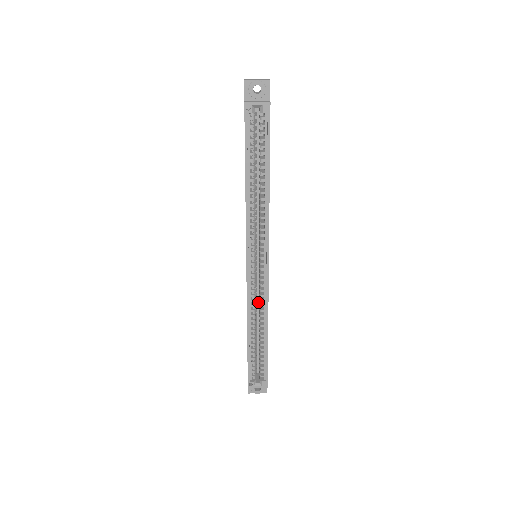
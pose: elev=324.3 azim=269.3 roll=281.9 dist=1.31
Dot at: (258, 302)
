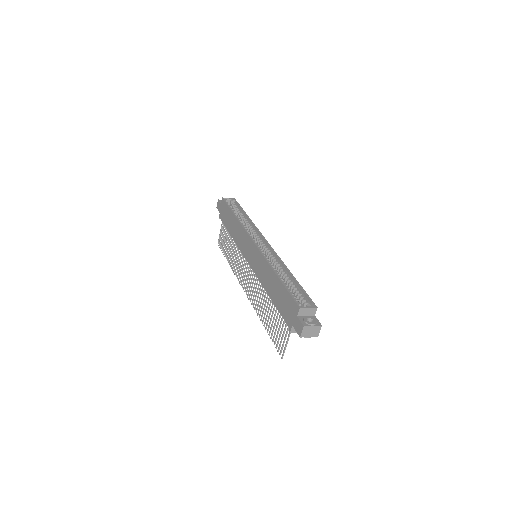
Dot at: occluded
